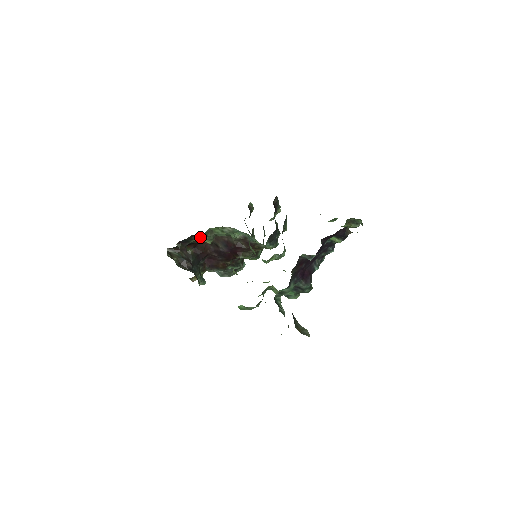
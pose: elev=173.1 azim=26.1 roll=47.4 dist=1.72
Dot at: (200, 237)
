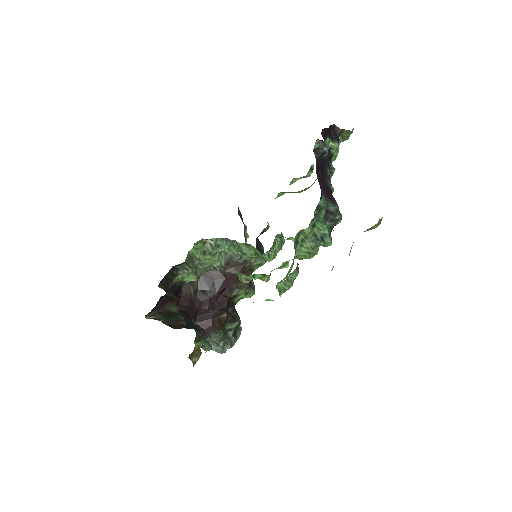
Dot at: (182, 271)
